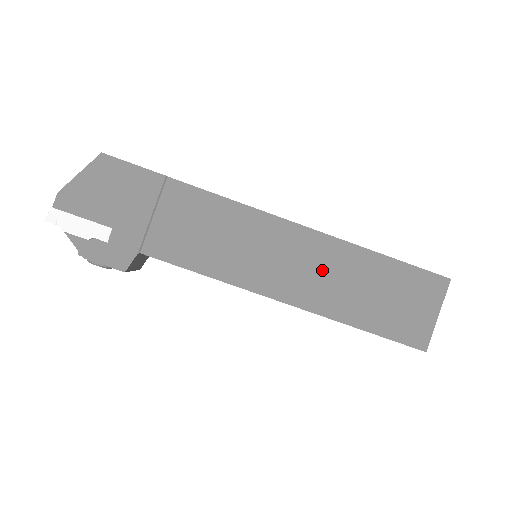
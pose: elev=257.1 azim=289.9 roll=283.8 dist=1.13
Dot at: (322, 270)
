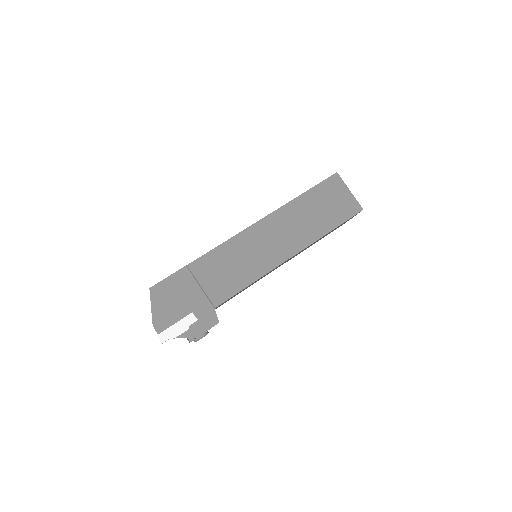
Dot at: (289, 227)
